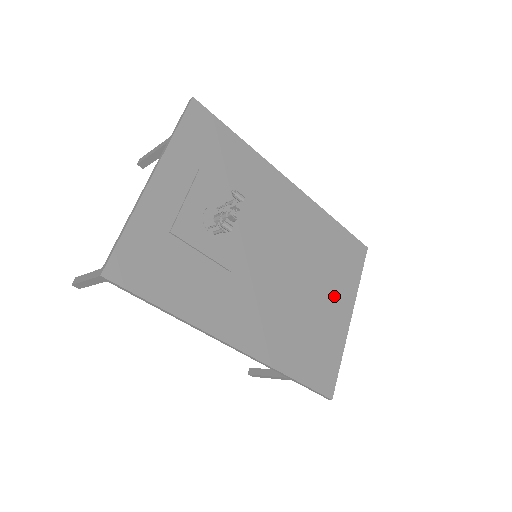
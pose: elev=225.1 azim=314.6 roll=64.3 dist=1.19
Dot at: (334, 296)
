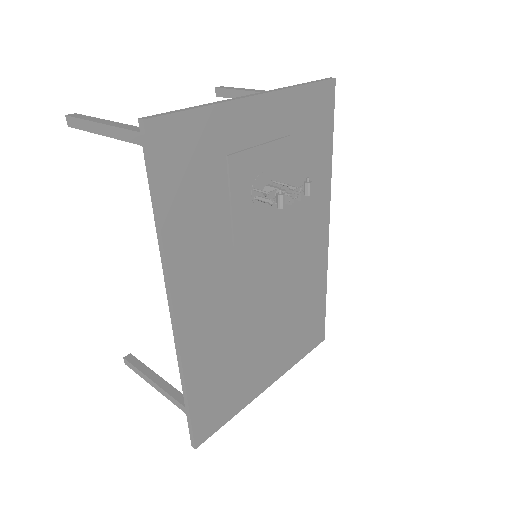
Dot at: (274, 354)
